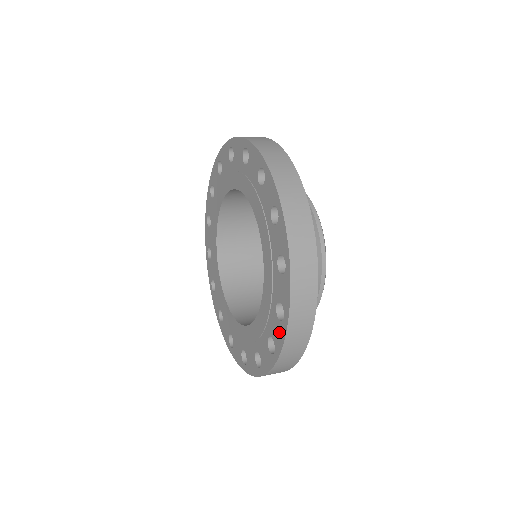
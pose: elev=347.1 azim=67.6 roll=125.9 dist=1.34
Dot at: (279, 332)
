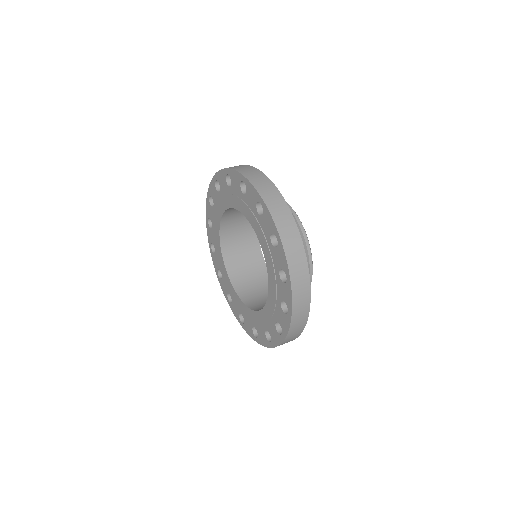
Dot at: (250, 331)
